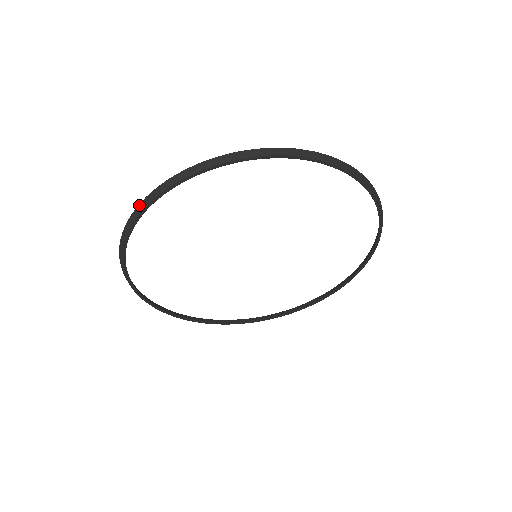
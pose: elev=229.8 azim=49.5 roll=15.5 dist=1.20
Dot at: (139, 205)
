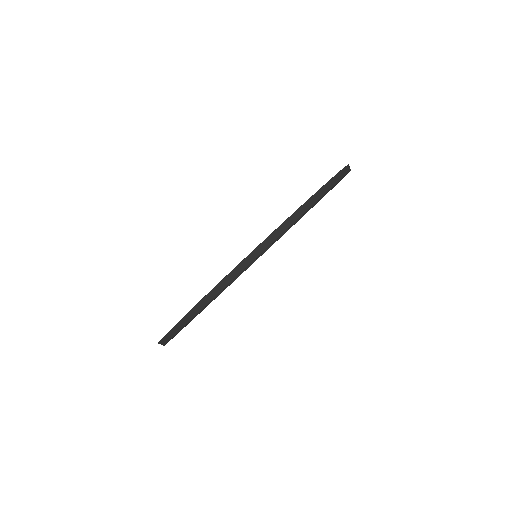
Dot at: occluded
